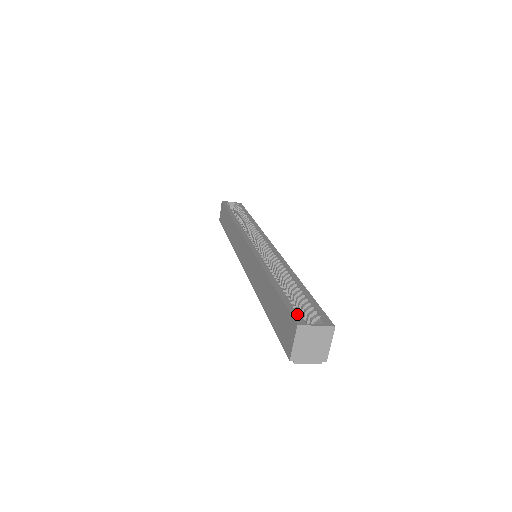
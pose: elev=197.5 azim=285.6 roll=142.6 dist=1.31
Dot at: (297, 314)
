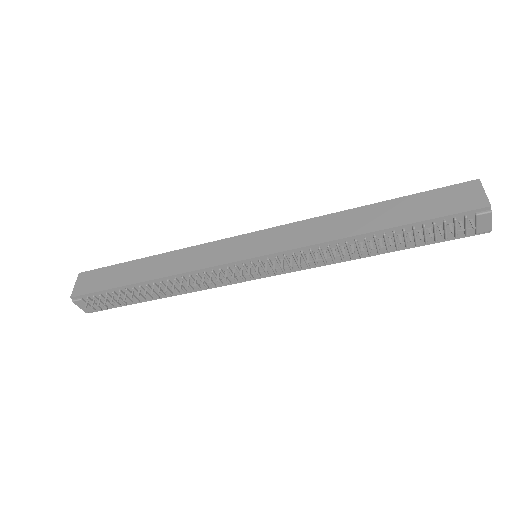
Dot at: (456, 188)
